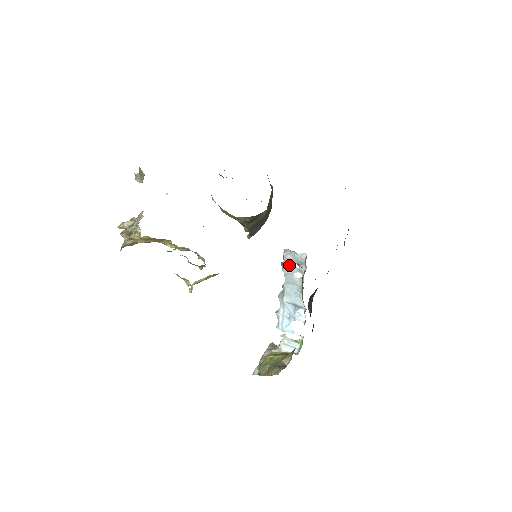
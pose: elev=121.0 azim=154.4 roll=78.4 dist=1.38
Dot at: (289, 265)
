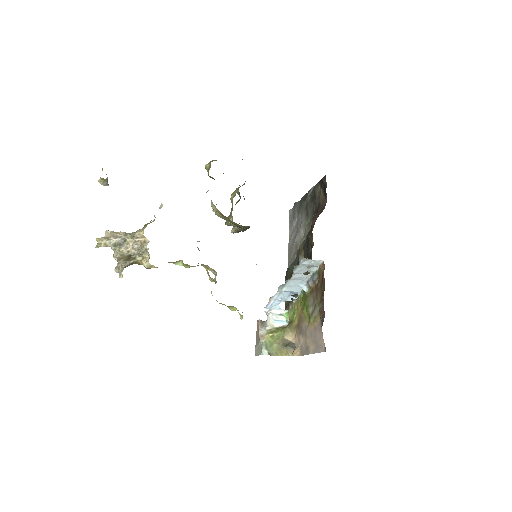
Dot at: (302, 268)
